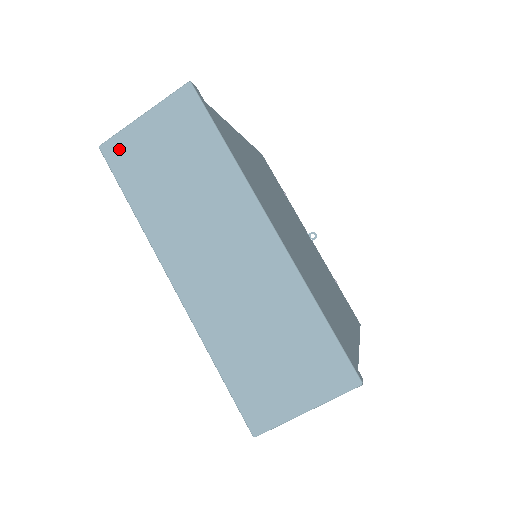
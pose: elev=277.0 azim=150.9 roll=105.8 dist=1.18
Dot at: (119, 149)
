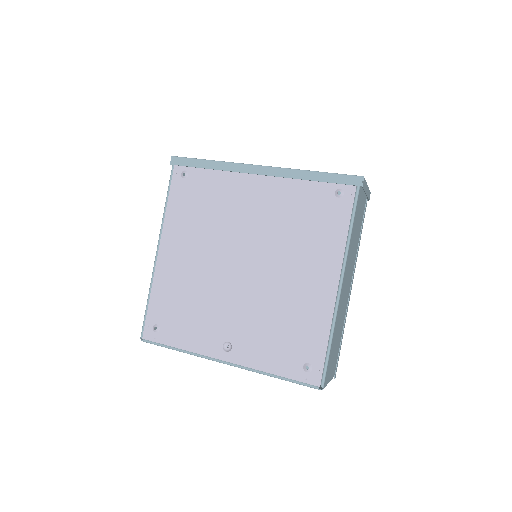
Dot at: occluded
